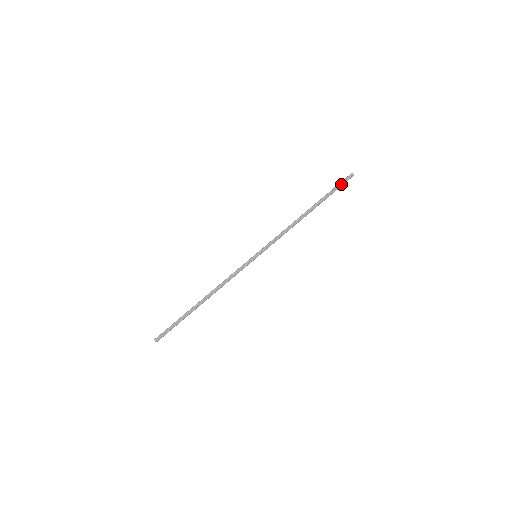
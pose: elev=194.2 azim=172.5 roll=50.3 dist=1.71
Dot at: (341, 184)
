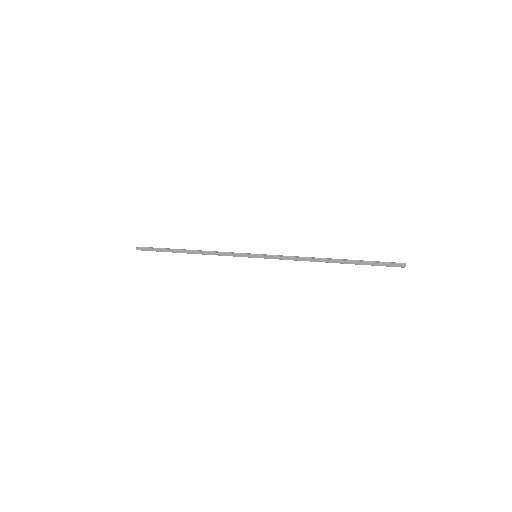
Dot at: (384, 265)
